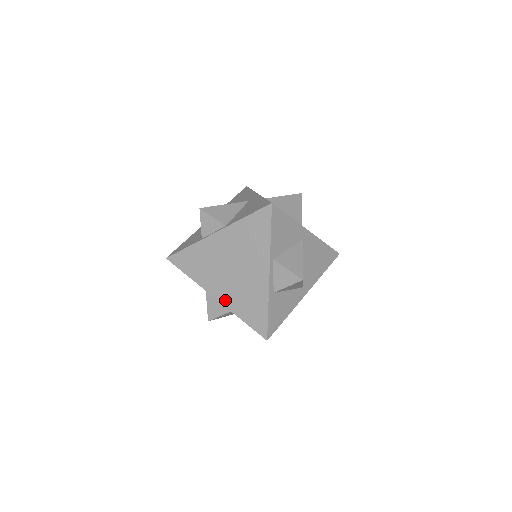
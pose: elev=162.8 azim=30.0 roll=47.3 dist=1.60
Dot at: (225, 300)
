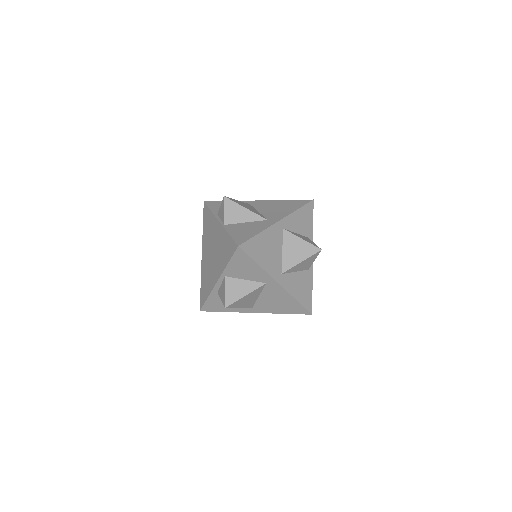
Dot at: (203, 263)
